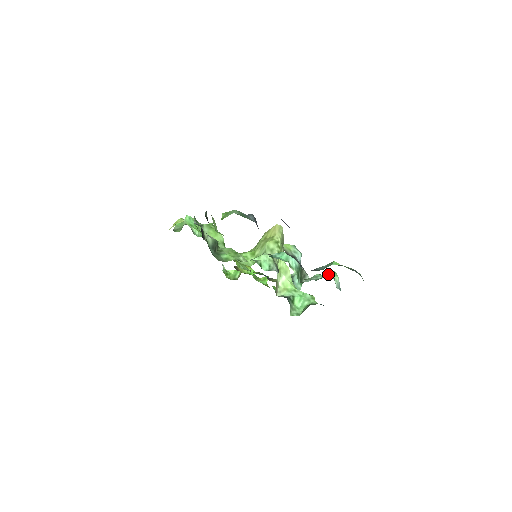
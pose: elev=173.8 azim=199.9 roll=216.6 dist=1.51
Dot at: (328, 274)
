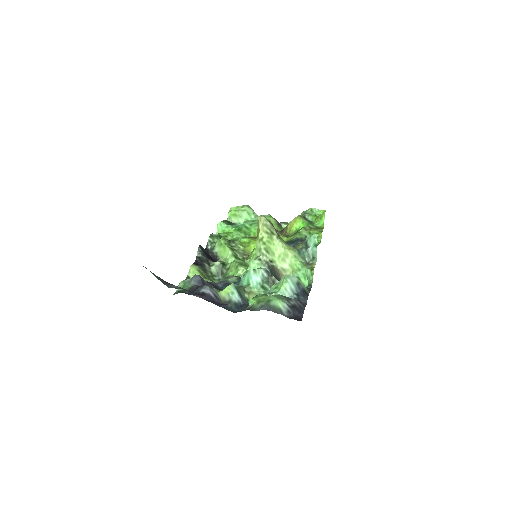
Dot at: (281, 282)
